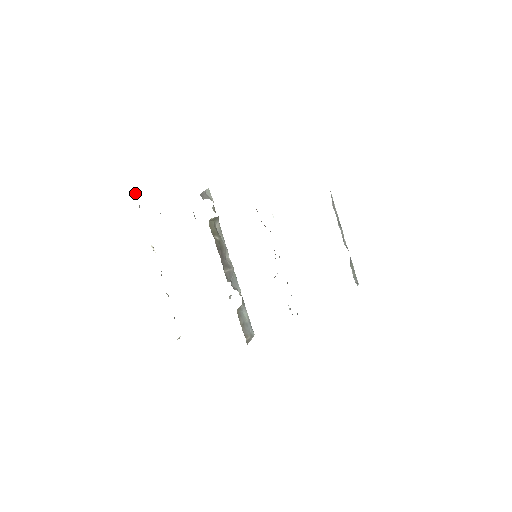
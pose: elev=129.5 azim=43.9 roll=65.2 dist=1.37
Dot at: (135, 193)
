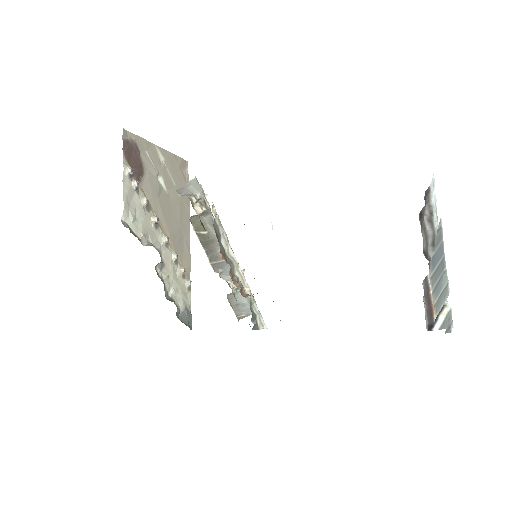
Dot at: (129, 173)
